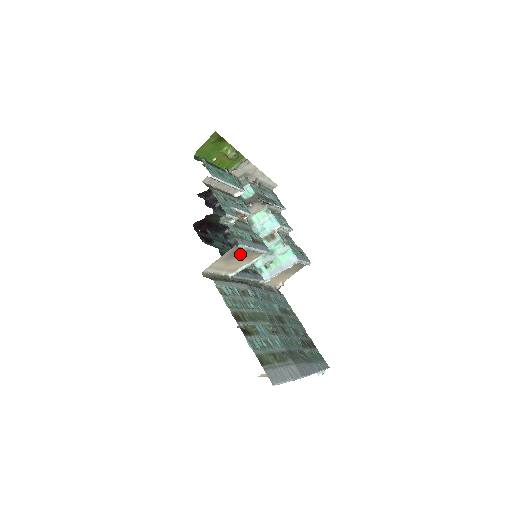
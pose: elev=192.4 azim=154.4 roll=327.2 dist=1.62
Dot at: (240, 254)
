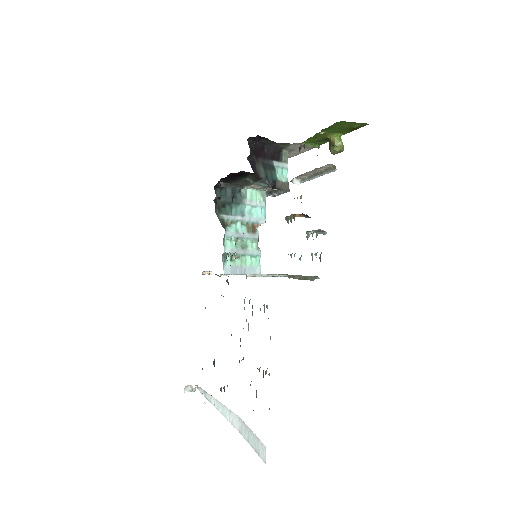
Dot at: occluded
